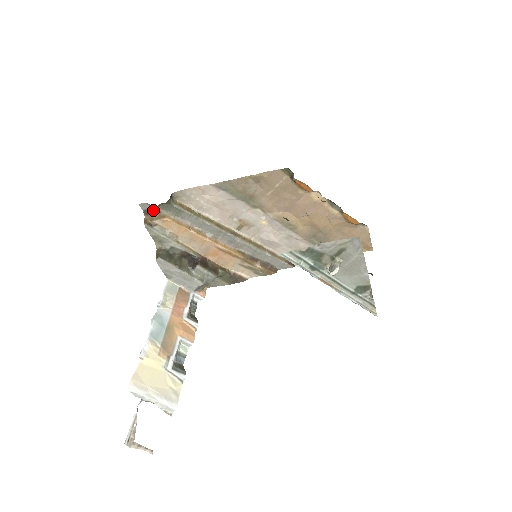
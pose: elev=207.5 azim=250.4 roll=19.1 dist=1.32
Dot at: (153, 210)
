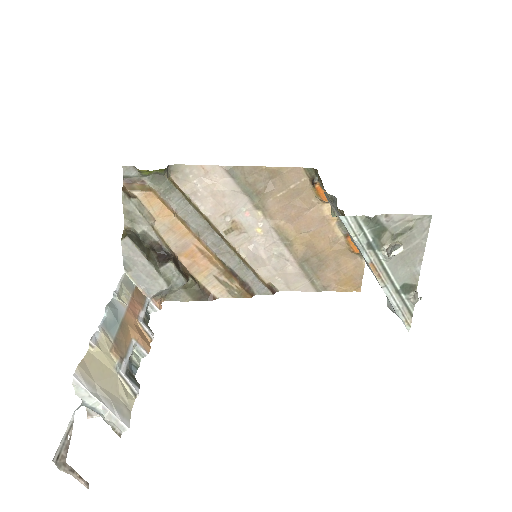
Dot at: (137, 179)
